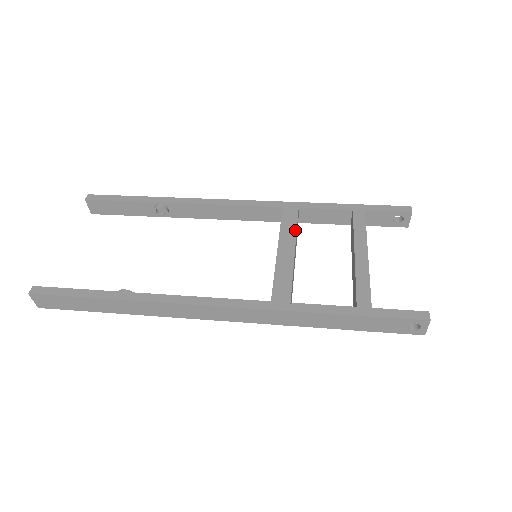
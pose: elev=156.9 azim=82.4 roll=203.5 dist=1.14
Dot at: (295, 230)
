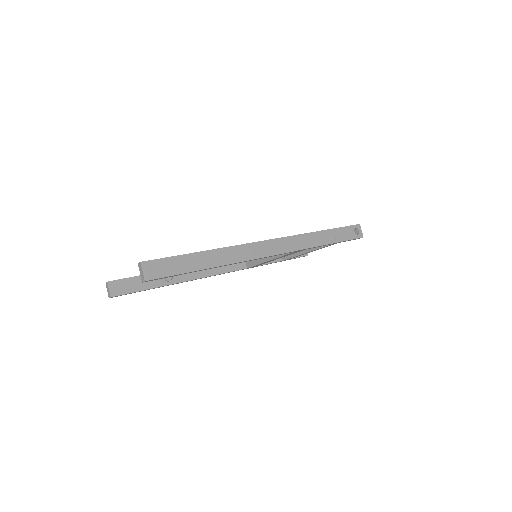
Dot at: occluded
